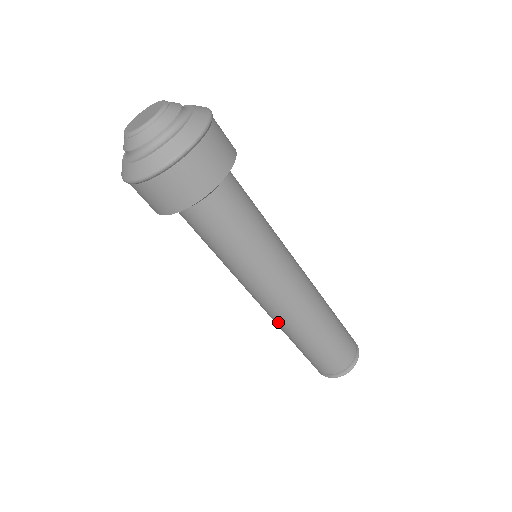
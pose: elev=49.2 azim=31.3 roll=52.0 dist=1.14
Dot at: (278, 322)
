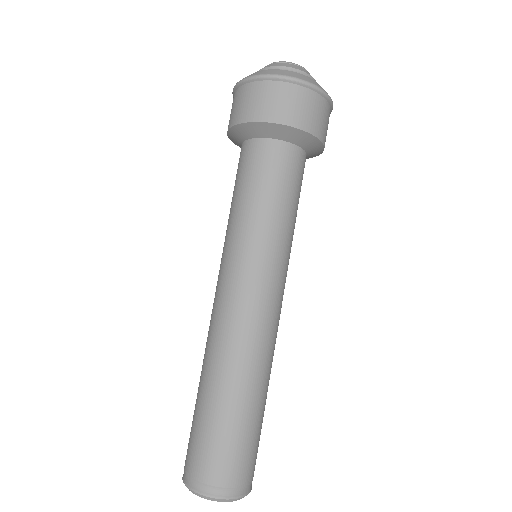
Dot at: (249, 346)
